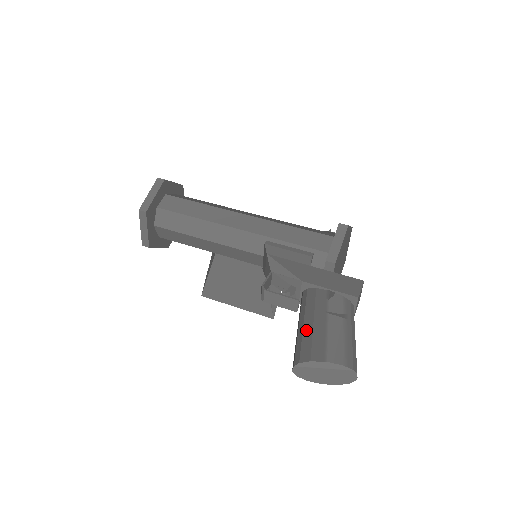
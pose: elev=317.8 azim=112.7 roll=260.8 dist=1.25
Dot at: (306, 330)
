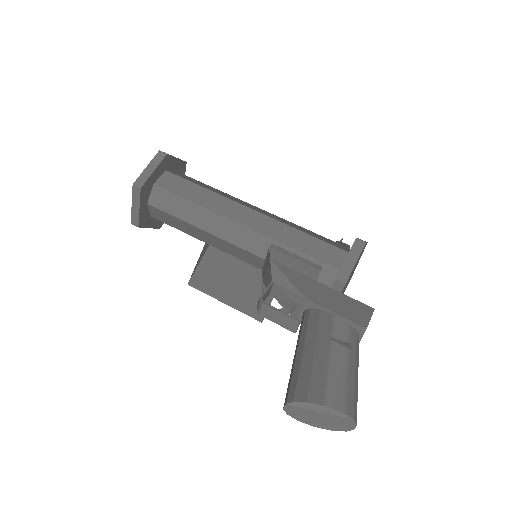
Dot at: (305, 361)
